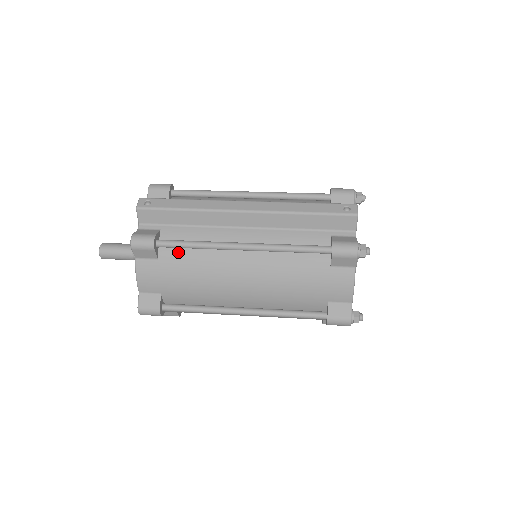
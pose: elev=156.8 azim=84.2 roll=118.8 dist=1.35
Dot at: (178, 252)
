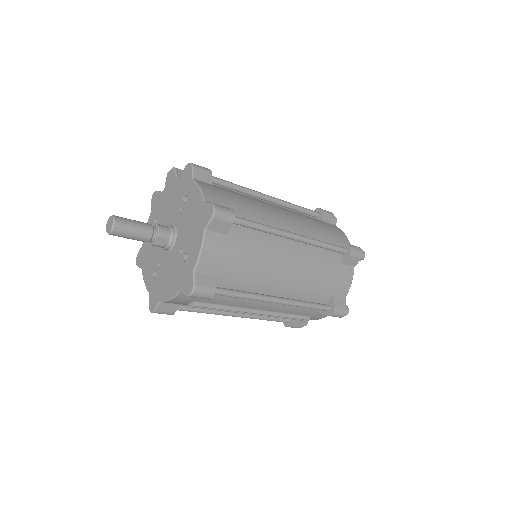
Dot at: occluded
